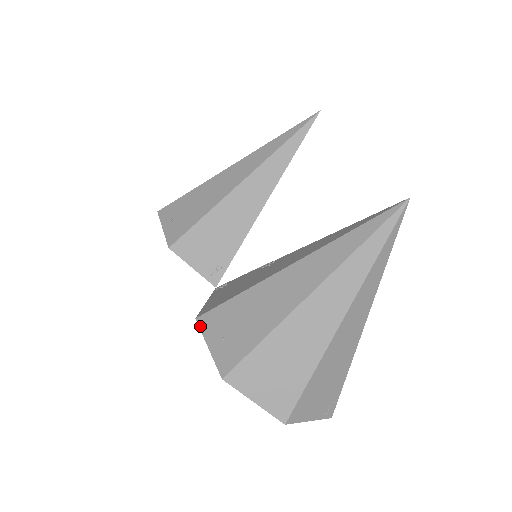
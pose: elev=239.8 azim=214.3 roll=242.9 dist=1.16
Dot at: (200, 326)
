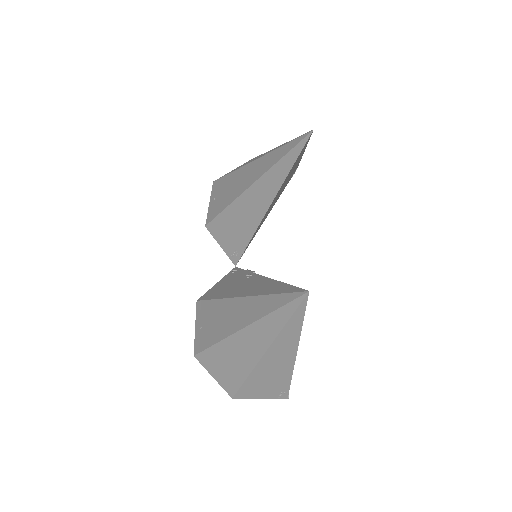
Dot at: (196, 309)
